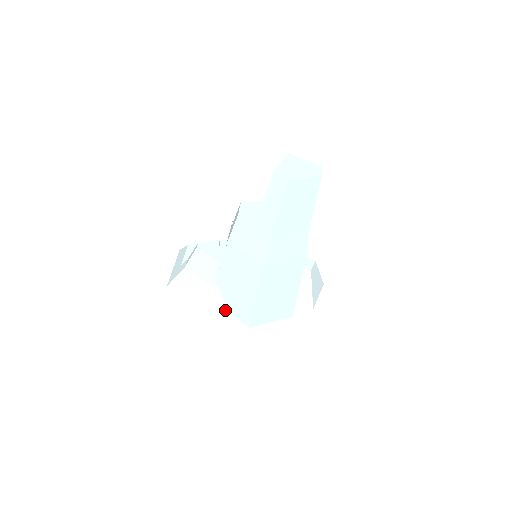
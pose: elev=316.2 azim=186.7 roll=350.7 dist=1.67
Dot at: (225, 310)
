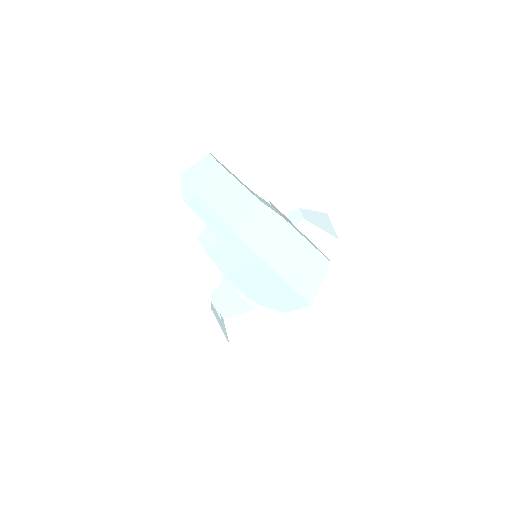
Dot at: (282, 314)
